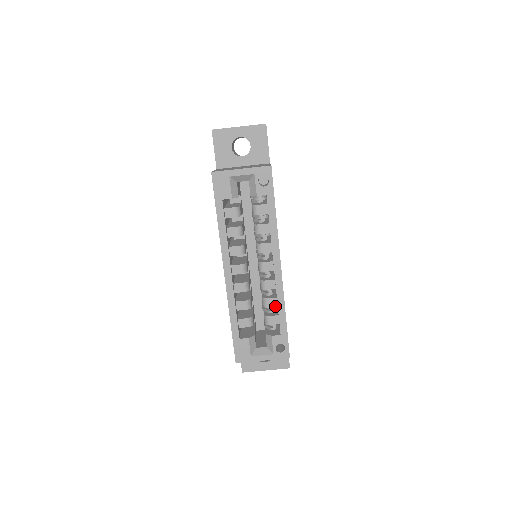
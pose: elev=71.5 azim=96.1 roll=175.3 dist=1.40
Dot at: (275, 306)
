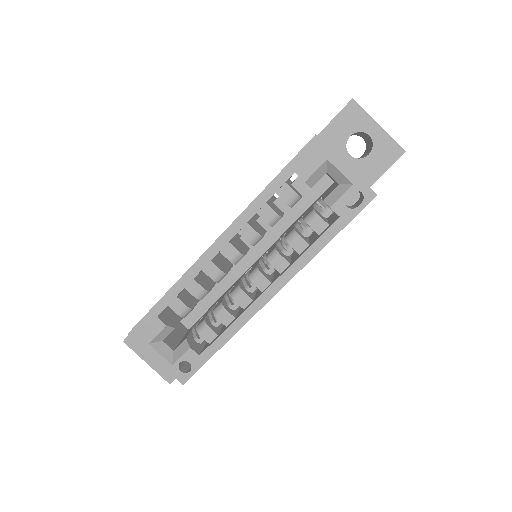
Dot at: (225, 324)
